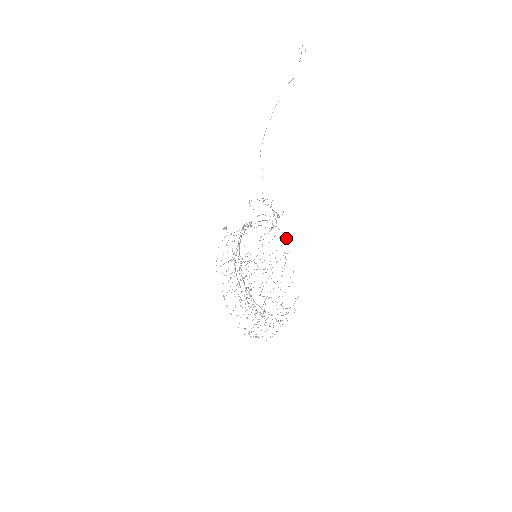
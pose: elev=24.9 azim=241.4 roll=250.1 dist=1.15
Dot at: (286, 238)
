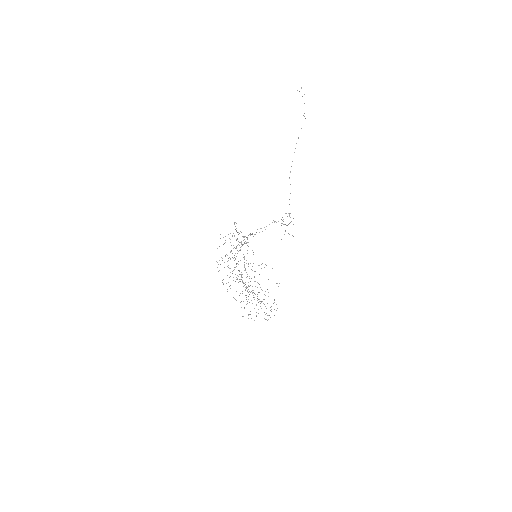
Dot at: occluded
